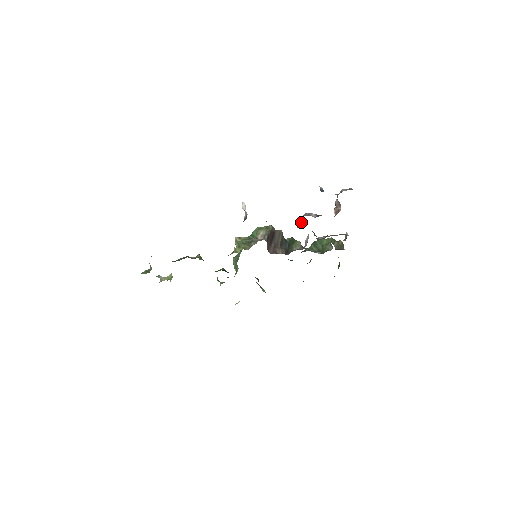
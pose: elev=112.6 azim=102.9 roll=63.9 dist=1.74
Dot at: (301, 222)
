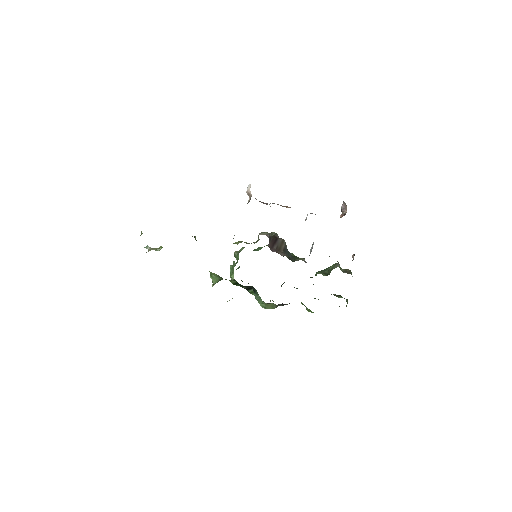
Dot at: (306, 217)
